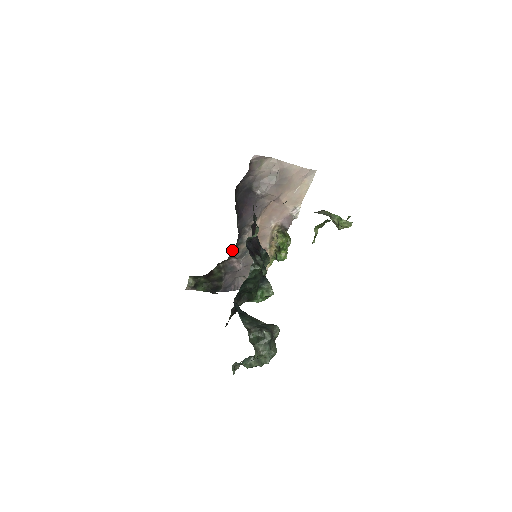
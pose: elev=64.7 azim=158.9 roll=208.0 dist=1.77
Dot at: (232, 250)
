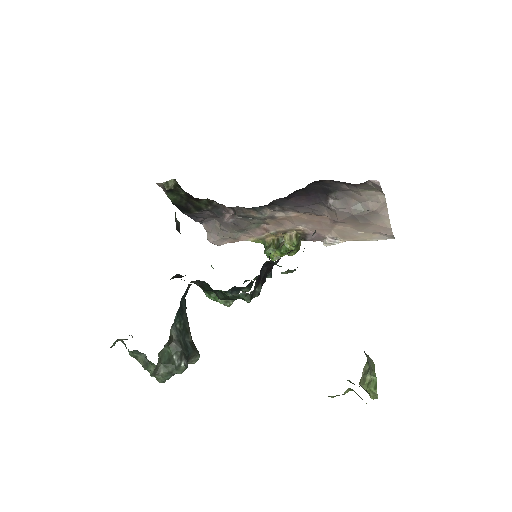
Dot at: occluded
